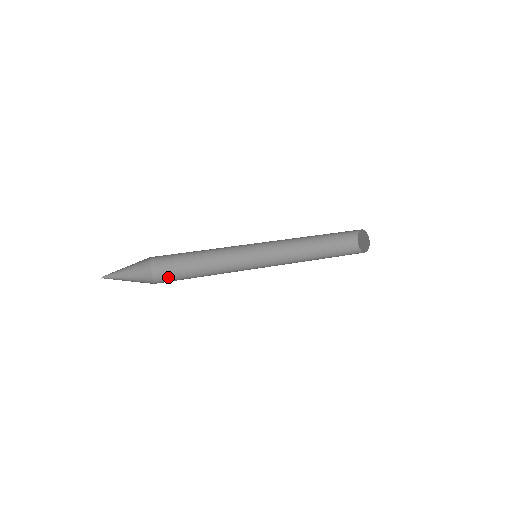
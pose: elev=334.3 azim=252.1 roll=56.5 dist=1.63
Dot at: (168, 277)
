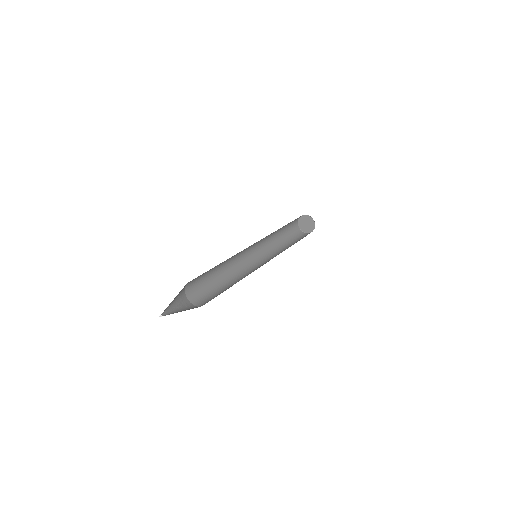
Dot at: (207, 300)
